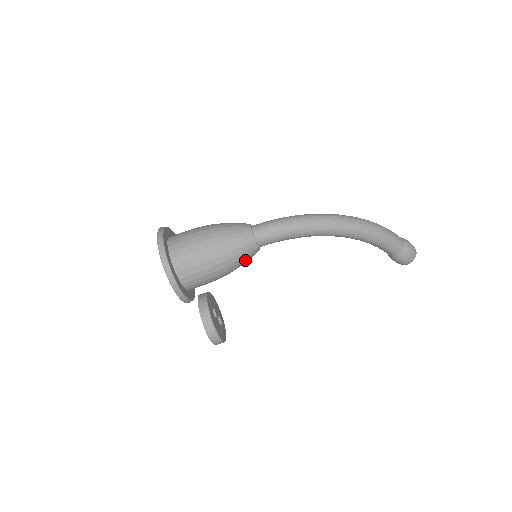
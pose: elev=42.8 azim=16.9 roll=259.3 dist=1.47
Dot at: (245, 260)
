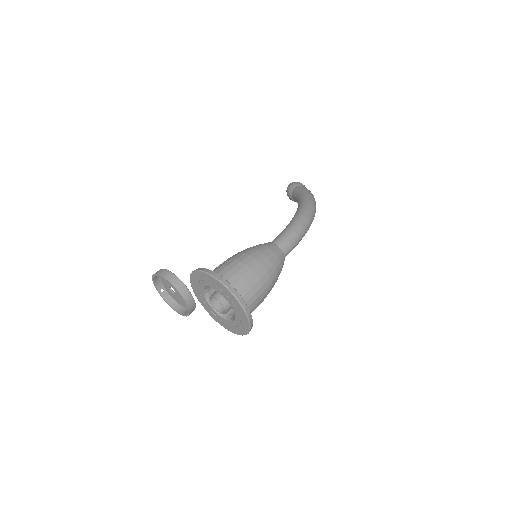
Dot at: occluded
